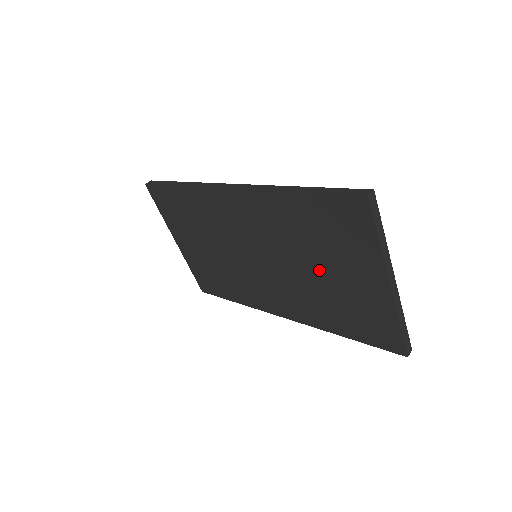
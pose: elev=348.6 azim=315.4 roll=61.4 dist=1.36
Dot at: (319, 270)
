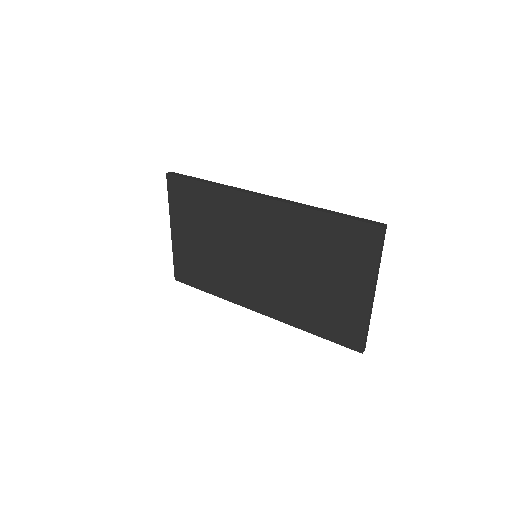
Dot at: (315, 276)
